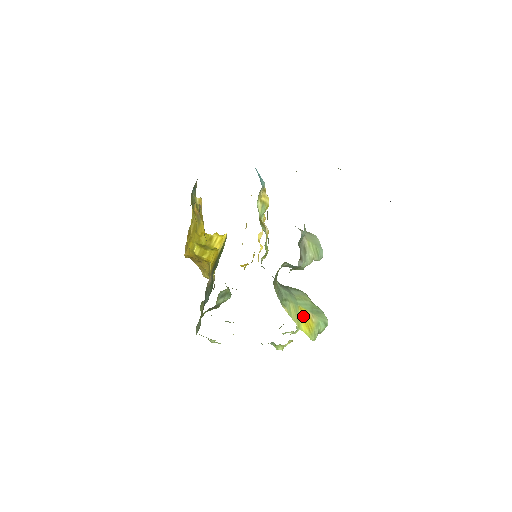
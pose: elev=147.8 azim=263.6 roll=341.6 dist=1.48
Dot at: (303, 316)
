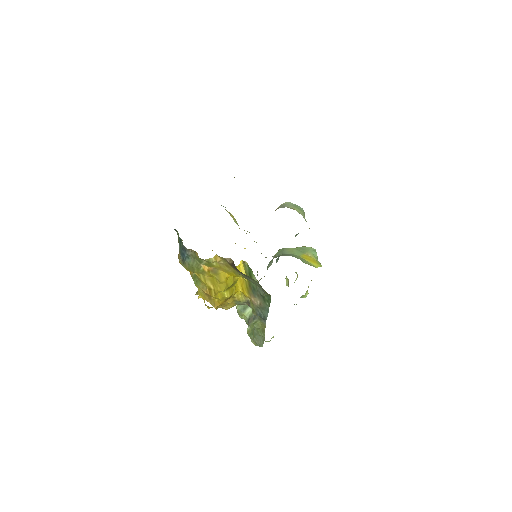
Dot at: (307, 259)
